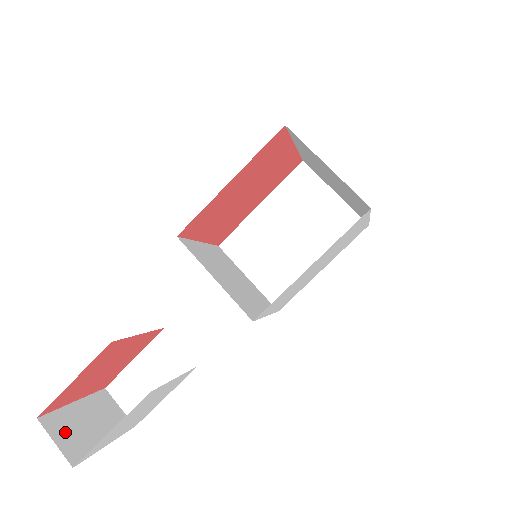
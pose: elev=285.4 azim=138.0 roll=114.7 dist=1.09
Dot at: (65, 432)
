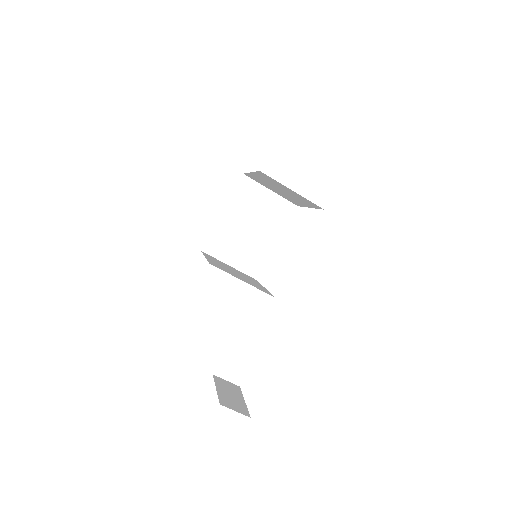
Dot at: (231, 404)
